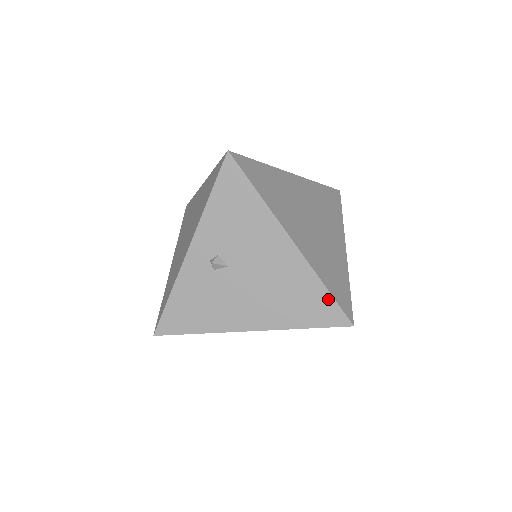
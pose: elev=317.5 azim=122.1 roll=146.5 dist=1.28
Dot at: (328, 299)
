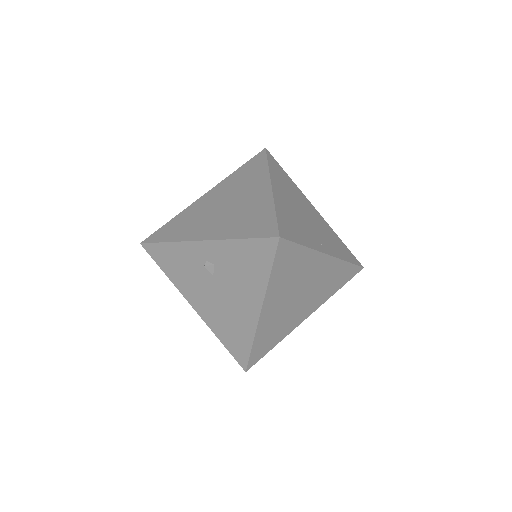
Dot at: (247, 351)
